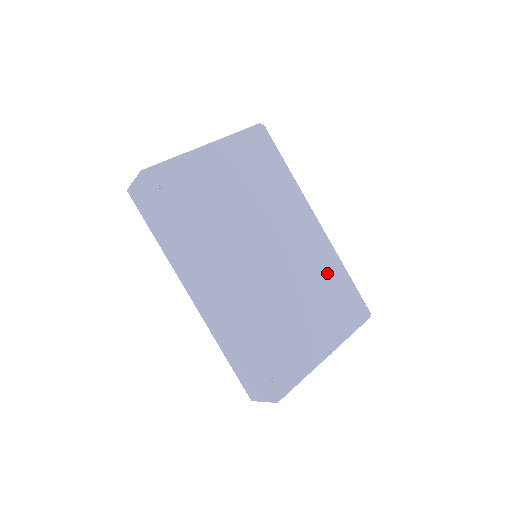
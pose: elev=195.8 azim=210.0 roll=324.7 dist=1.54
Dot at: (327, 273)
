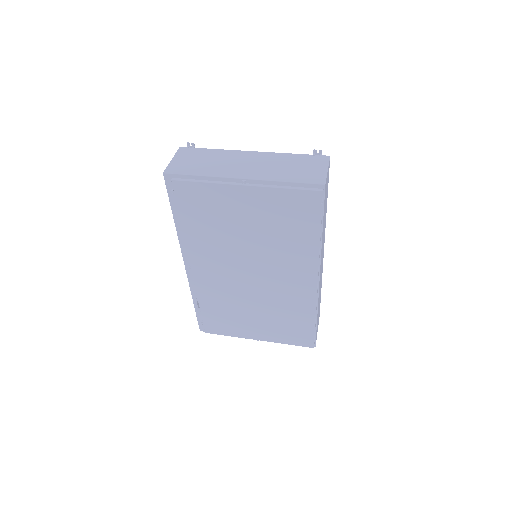
Dot at: (293, 311)
